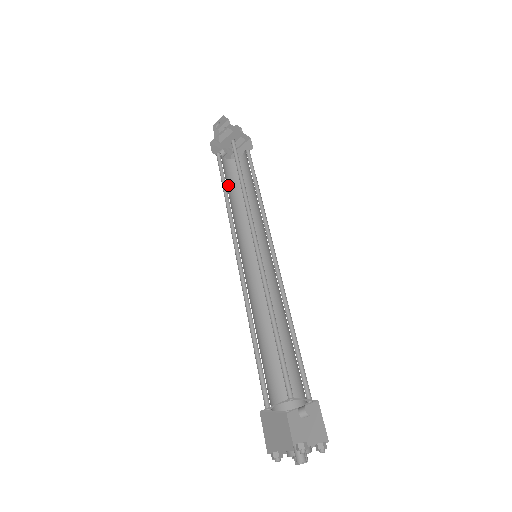
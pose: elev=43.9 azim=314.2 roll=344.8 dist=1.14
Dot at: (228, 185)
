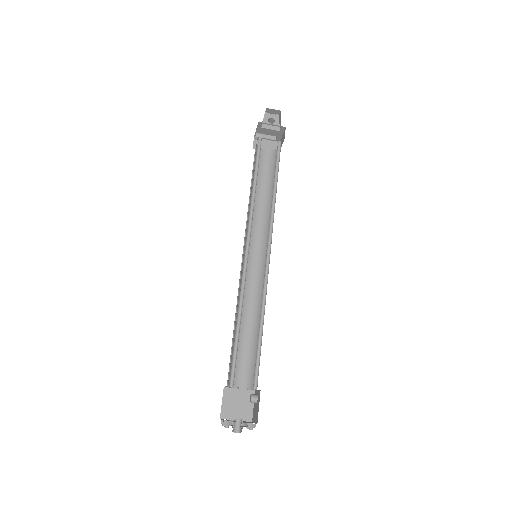
Dot at: occluded
